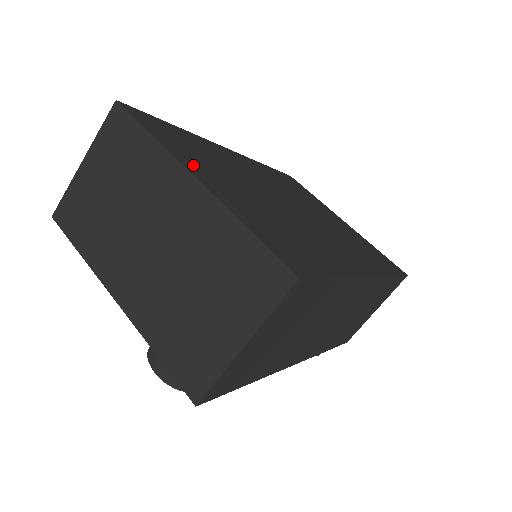
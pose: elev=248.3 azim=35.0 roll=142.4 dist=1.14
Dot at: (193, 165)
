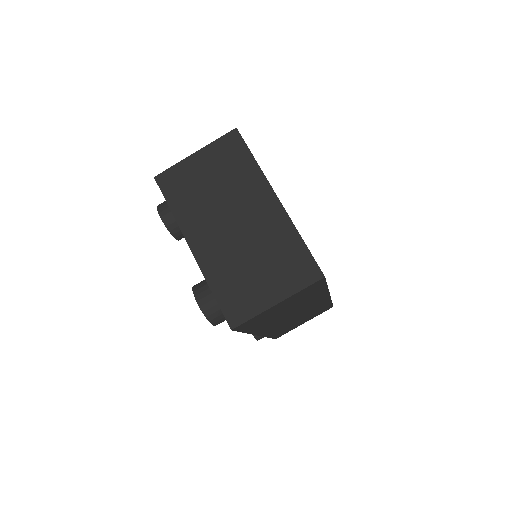
Dot at: occluded
